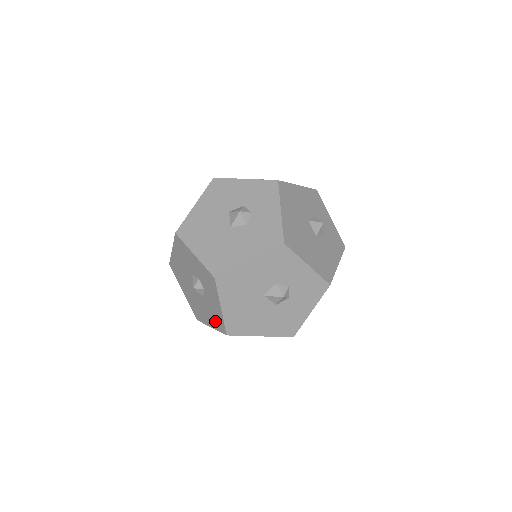
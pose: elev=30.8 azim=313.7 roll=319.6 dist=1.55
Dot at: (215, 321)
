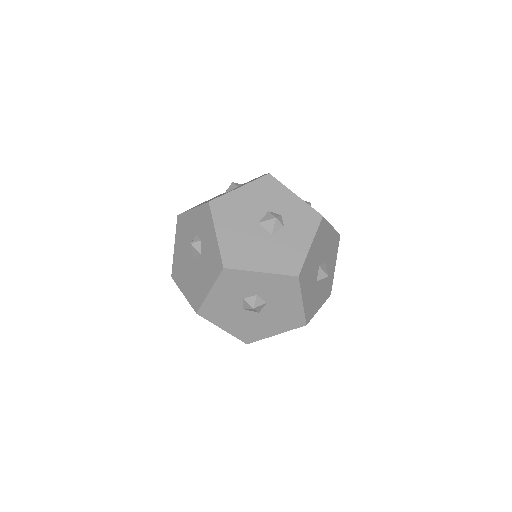
Dot at: (212, 269)
